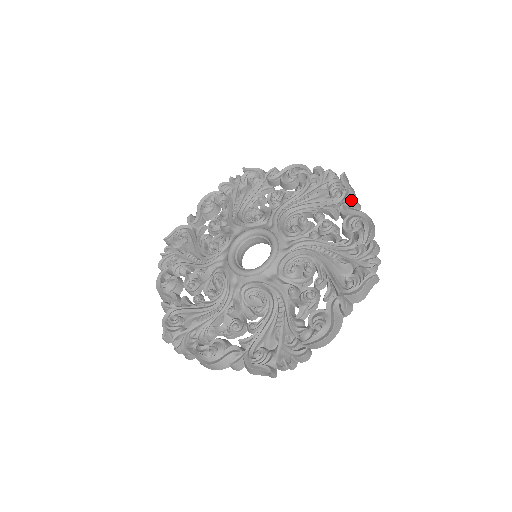
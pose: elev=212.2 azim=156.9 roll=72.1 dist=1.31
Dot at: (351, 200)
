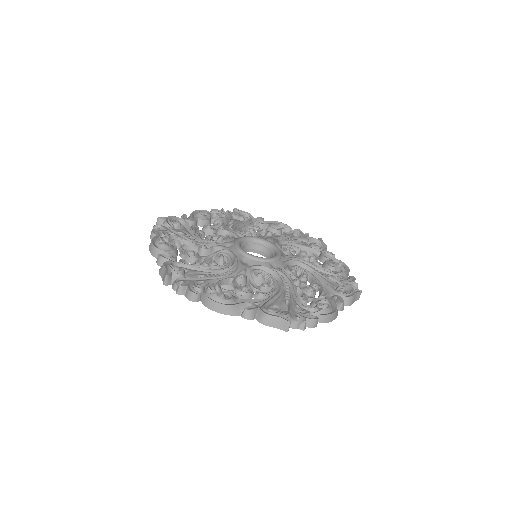
Dot at: (342, 299)
